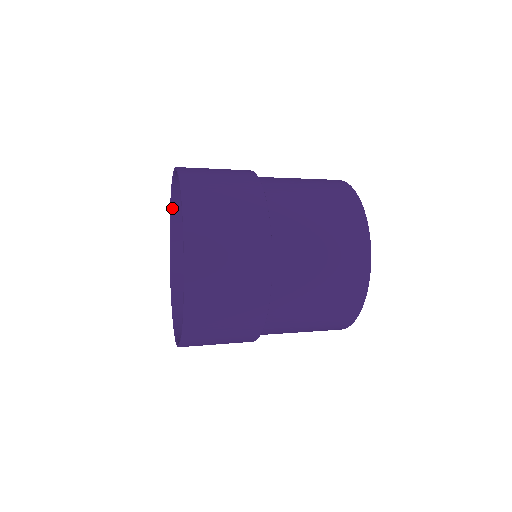
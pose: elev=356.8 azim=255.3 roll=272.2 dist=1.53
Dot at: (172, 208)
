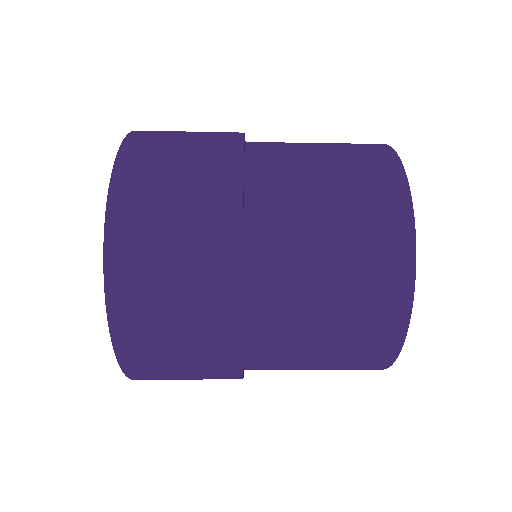
Dot at: occluded
